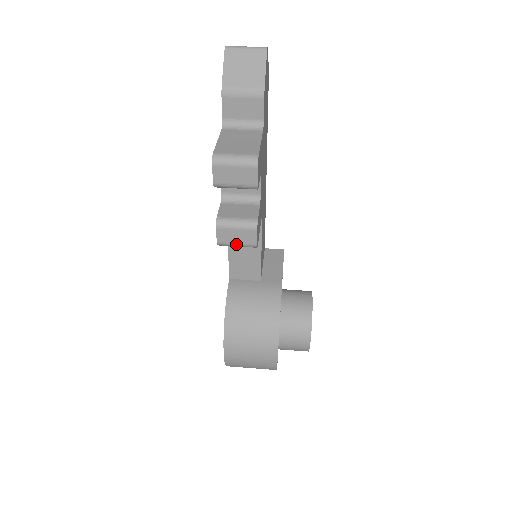
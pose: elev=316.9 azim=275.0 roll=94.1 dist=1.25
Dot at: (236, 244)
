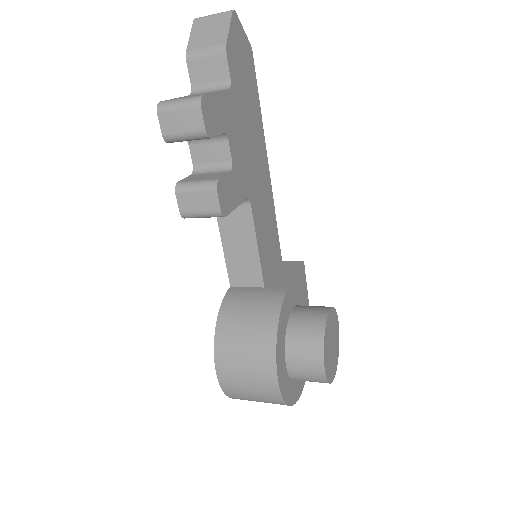
Dot at: (199, 213)
